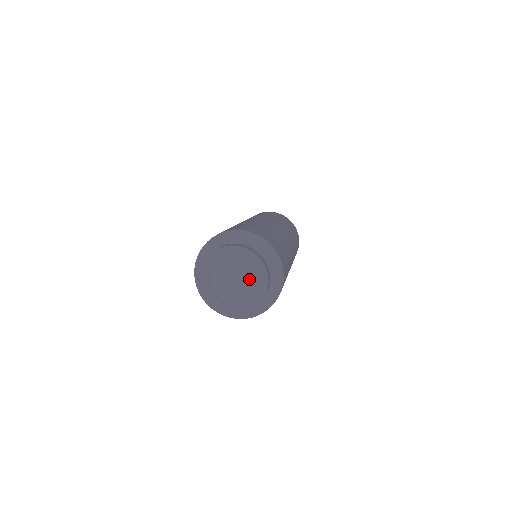
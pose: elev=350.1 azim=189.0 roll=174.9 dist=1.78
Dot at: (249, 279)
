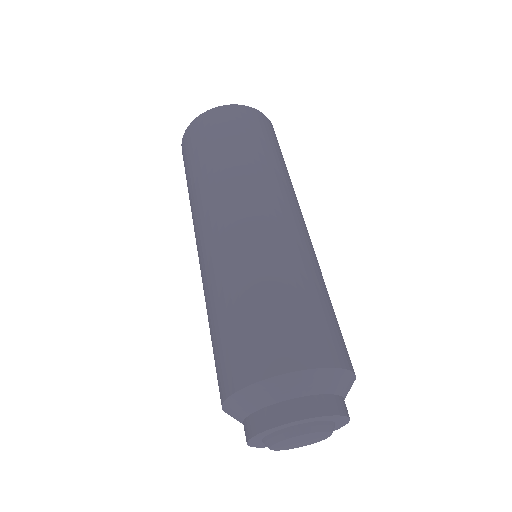
Dot at: (325, 434)
